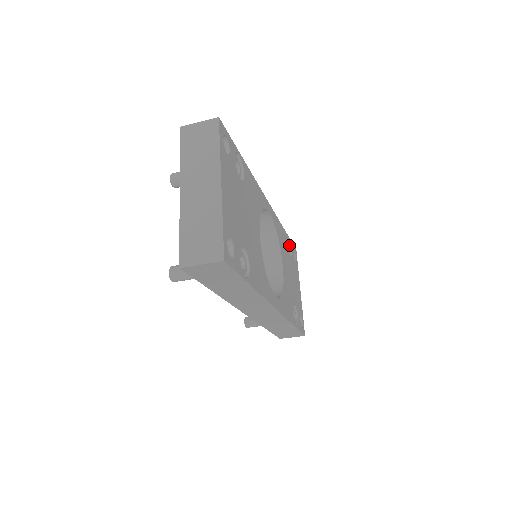
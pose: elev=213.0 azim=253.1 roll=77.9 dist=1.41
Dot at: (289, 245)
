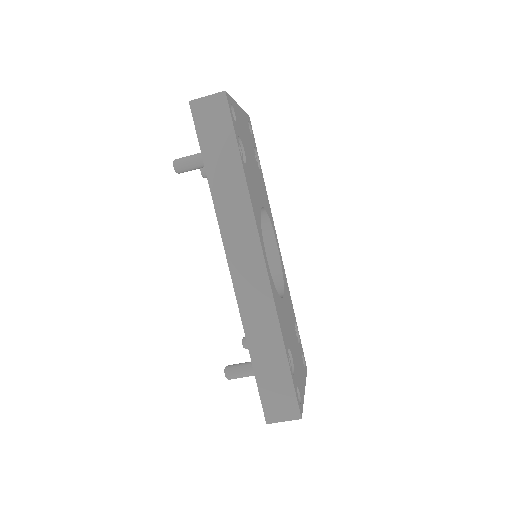
Dot at: (298, 340)
